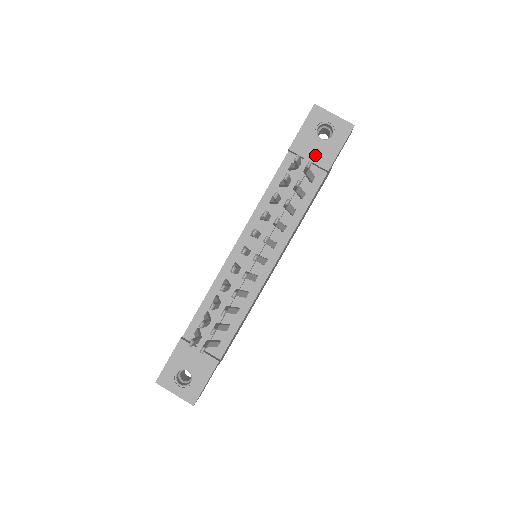
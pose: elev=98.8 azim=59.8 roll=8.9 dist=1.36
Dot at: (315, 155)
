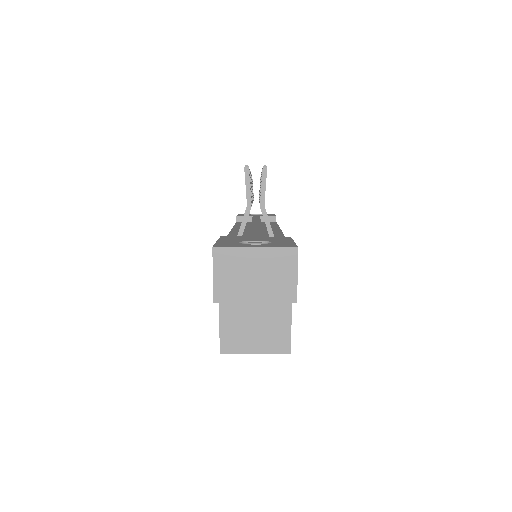
Dot at: occluded
